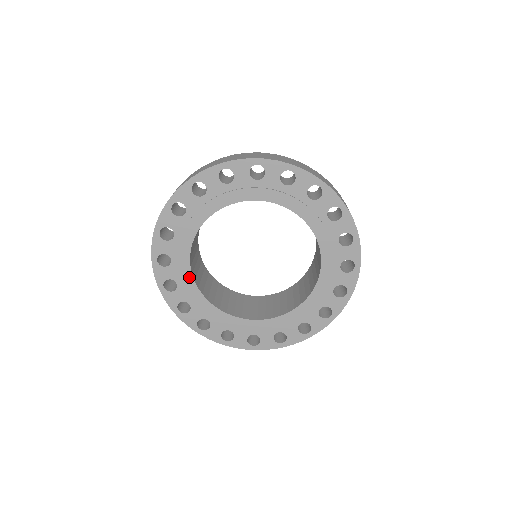
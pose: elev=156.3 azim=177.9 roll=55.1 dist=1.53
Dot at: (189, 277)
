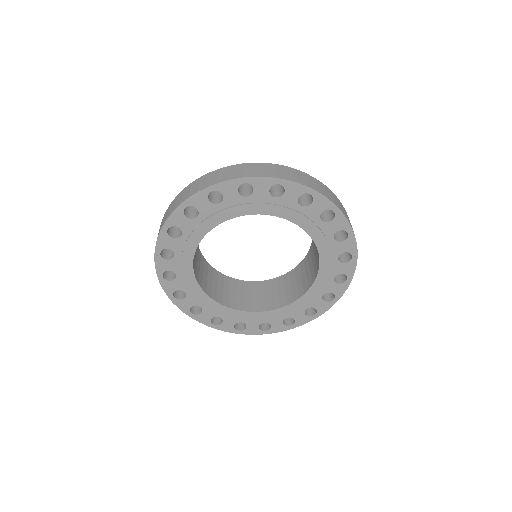
Dot at: (196, 286)
